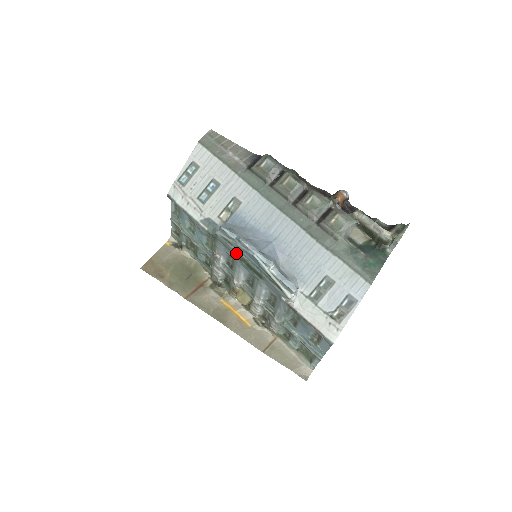
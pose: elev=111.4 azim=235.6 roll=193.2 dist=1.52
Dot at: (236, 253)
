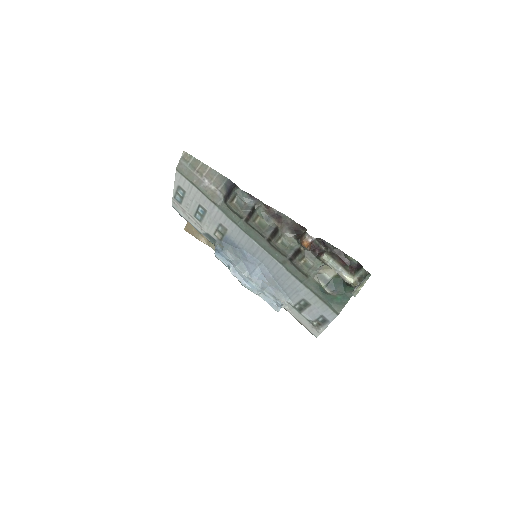
Dot at: occluded
